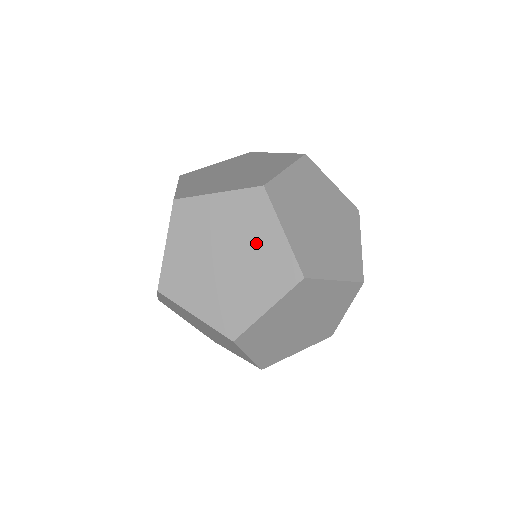
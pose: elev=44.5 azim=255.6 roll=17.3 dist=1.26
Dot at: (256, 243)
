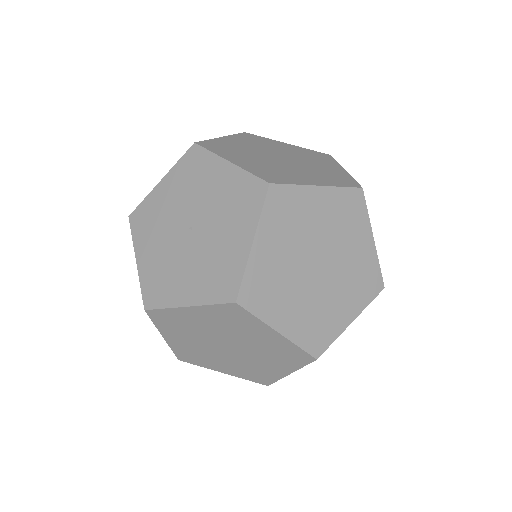
Dot at: (263, 362)
